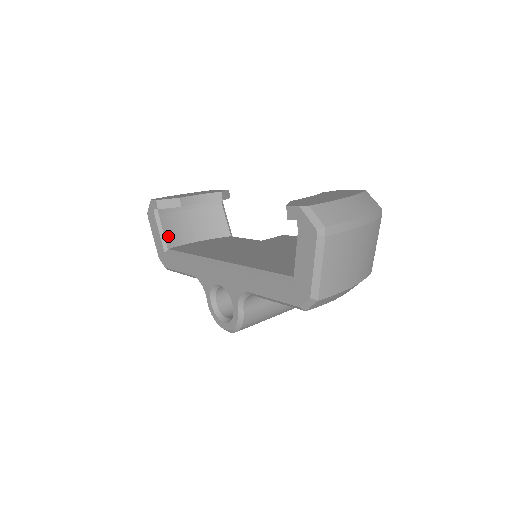
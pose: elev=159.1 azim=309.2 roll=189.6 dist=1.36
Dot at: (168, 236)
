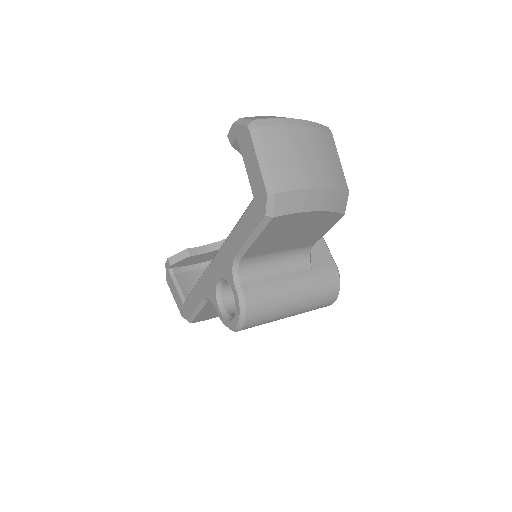
Dot at: (185, 290)
